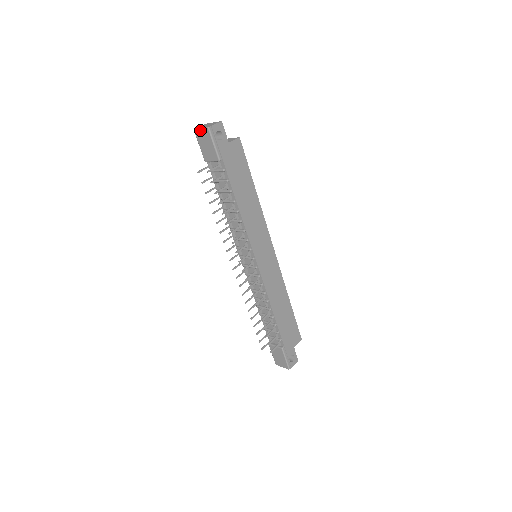
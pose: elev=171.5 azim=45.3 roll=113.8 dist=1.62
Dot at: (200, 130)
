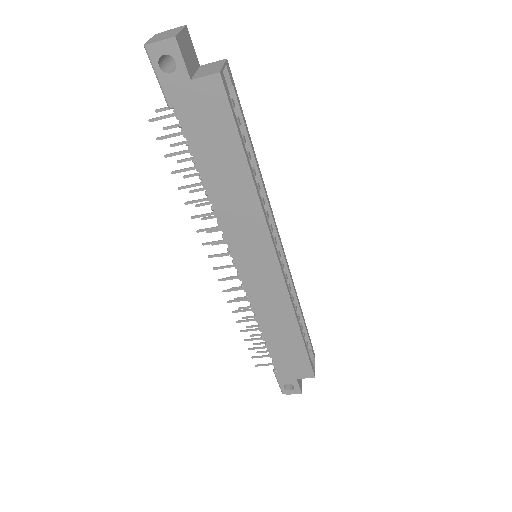
Dot at: occluded
